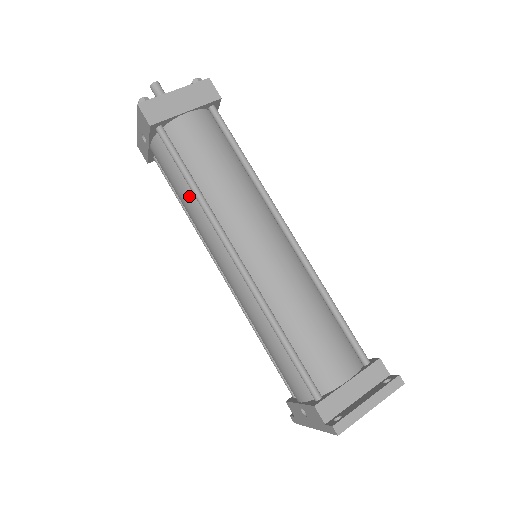
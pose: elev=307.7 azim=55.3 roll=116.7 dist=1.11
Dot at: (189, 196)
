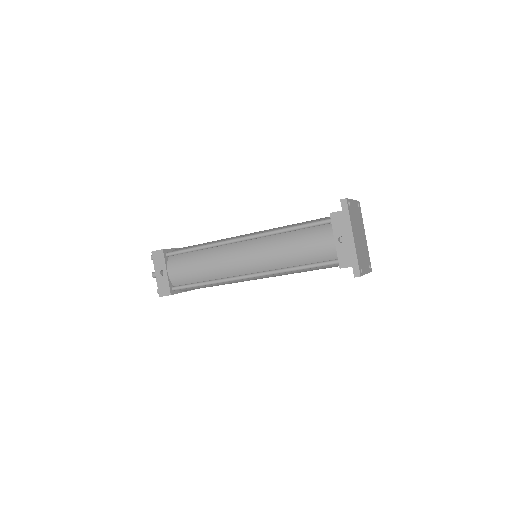
Dot at: (201, 256)
